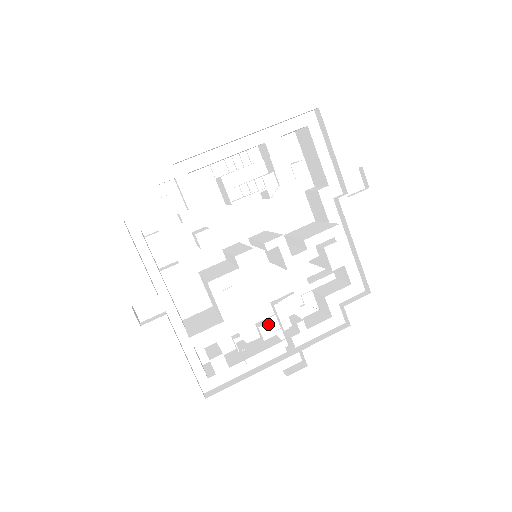
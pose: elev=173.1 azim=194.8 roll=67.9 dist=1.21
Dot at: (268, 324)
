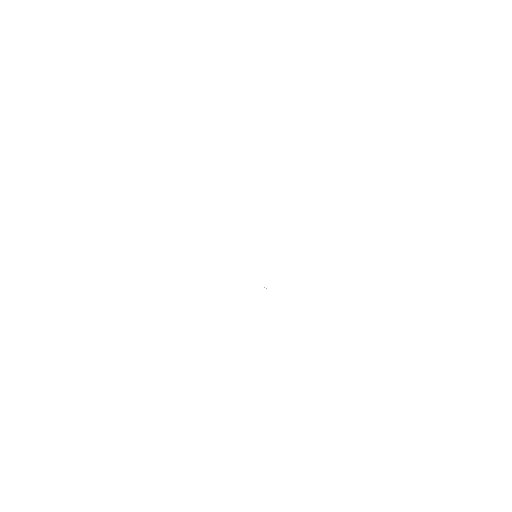
Dot at: occluded
